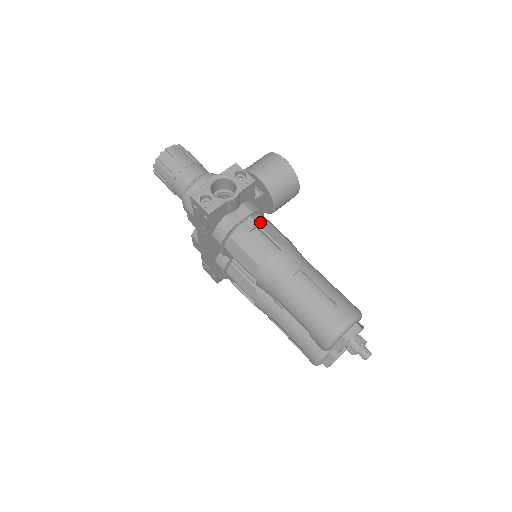
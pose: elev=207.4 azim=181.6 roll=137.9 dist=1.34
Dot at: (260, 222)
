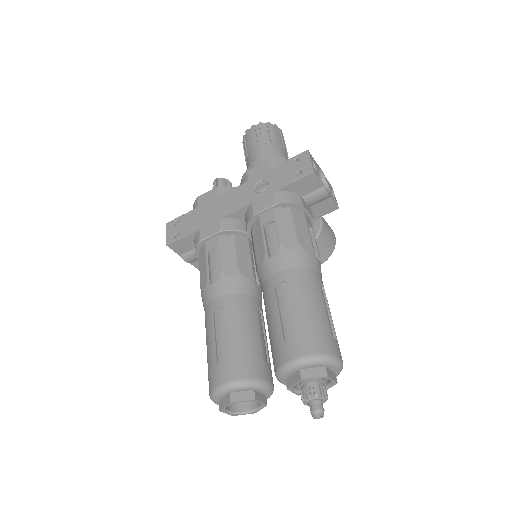
Dot at: occluded
